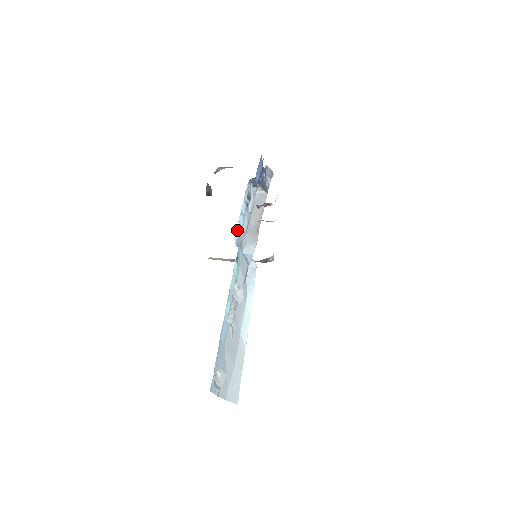
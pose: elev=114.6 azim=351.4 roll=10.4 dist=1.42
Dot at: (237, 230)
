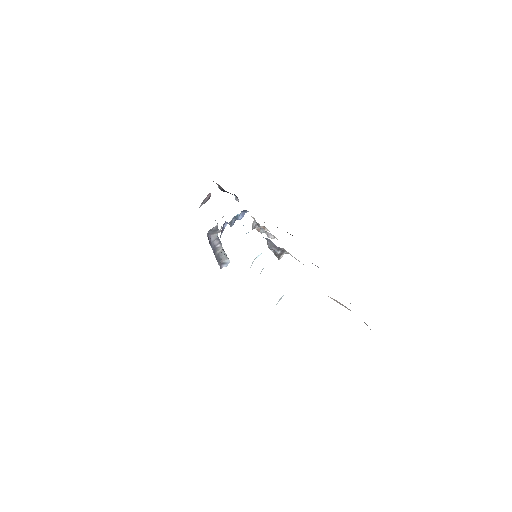
Dot at: occluded
